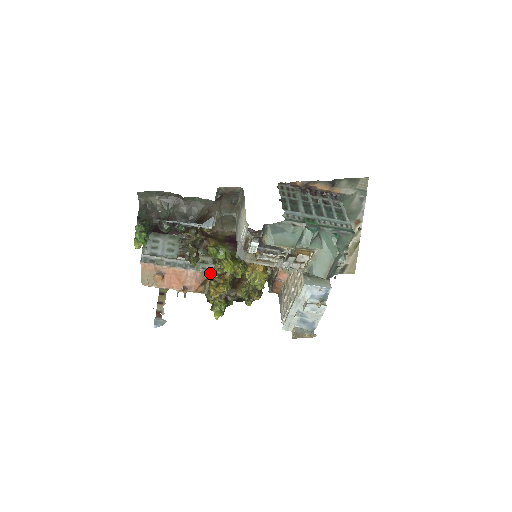
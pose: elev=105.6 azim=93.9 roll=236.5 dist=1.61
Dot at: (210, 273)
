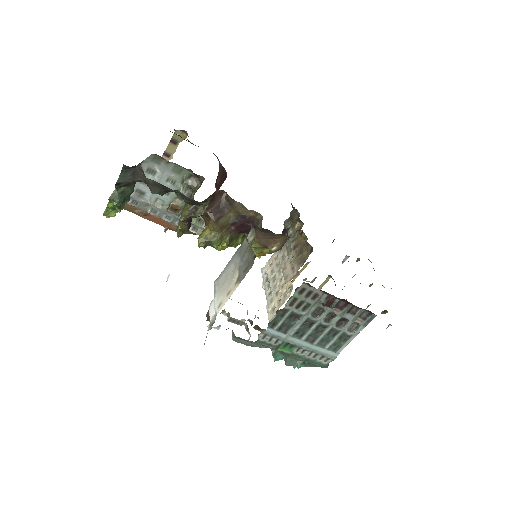
Dot at: occluded
